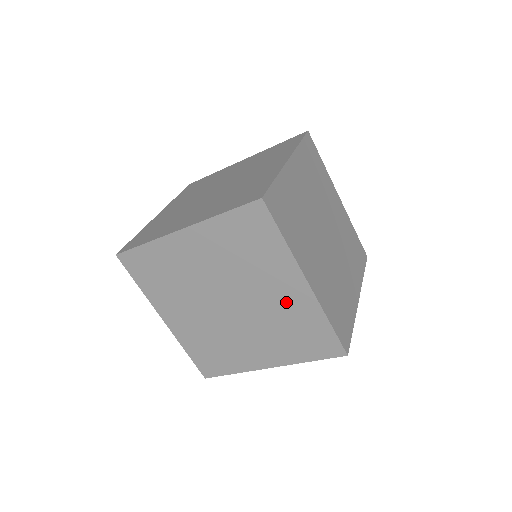
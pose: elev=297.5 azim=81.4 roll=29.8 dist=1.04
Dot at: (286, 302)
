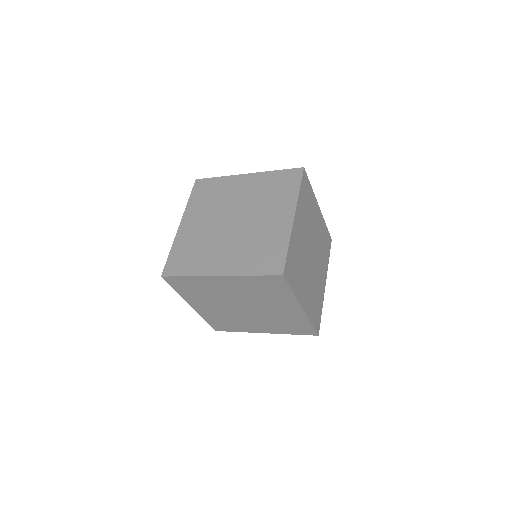
Dot at: (285, 313)
